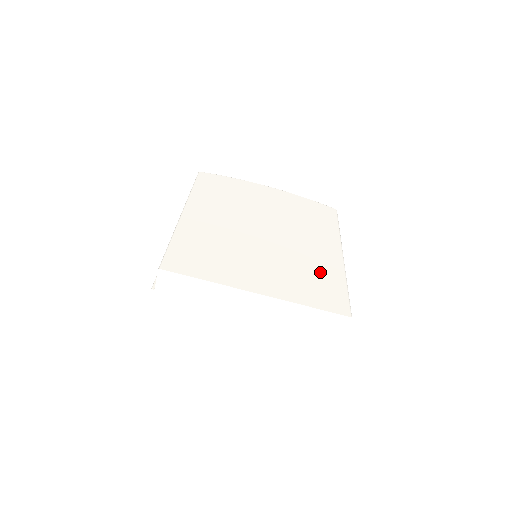
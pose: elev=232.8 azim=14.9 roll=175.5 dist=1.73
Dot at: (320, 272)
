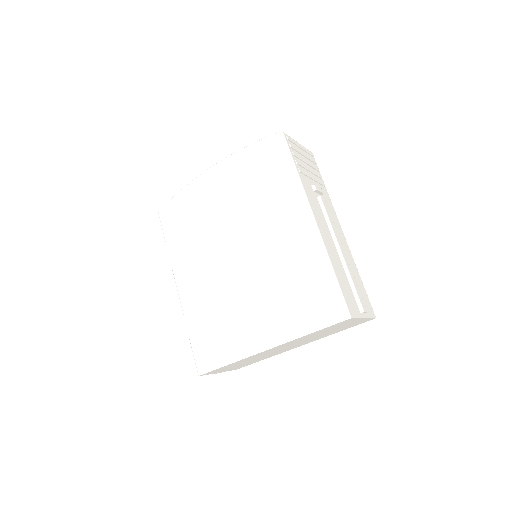
Dot at: (302, 272)
